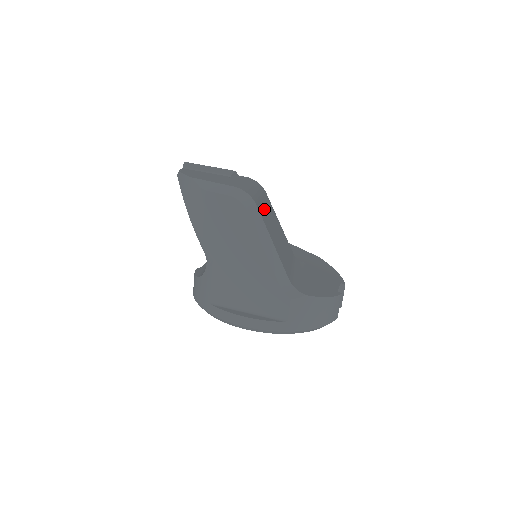
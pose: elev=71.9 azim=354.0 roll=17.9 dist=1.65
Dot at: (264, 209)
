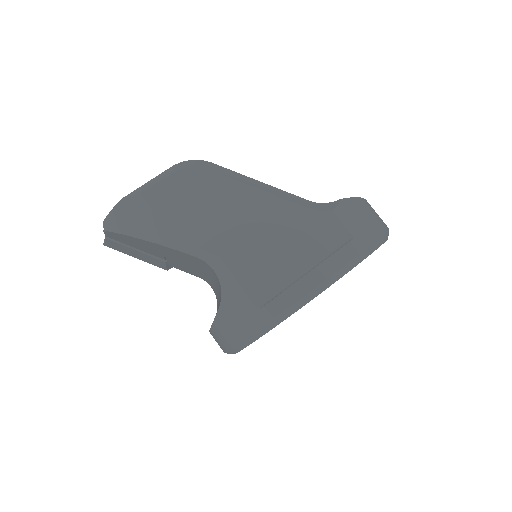
Dot at: occluded
